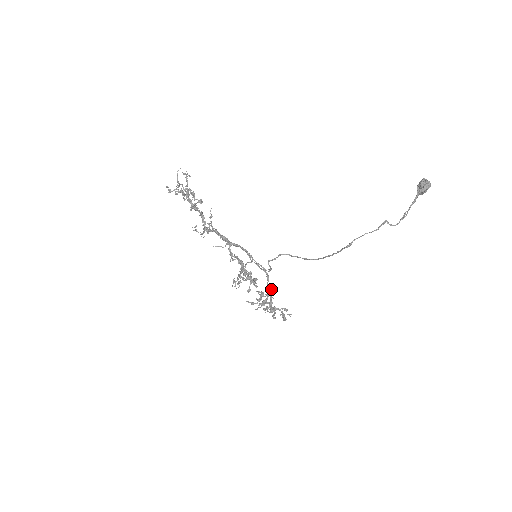
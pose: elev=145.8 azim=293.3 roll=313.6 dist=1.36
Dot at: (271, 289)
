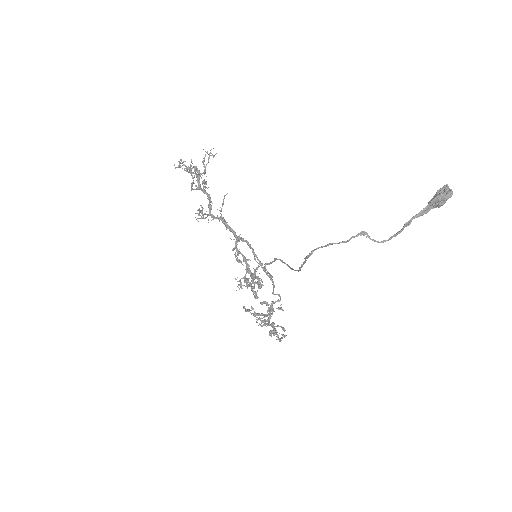
Dot at: (276, 301)
